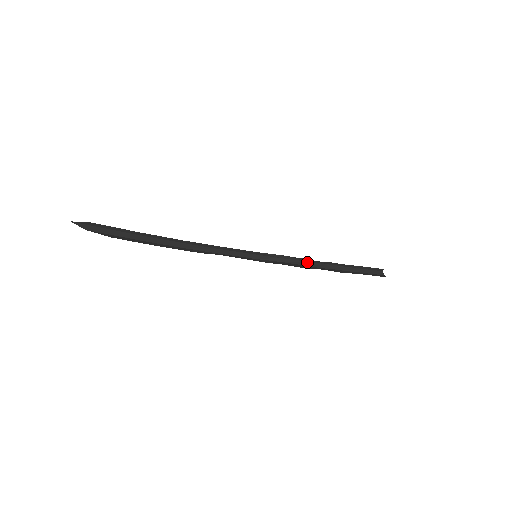
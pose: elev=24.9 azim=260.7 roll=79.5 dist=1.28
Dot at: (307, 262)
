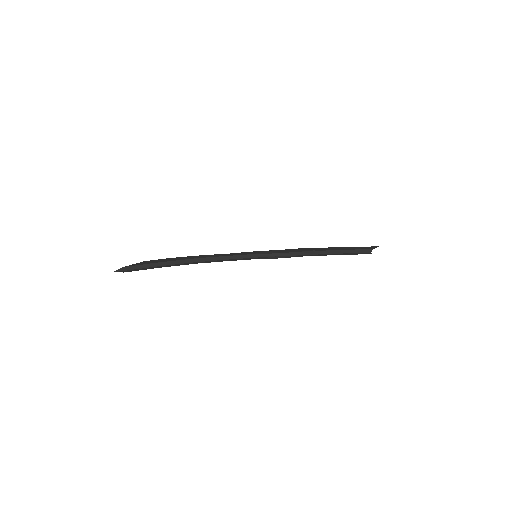
Dot at: (300, 255)
